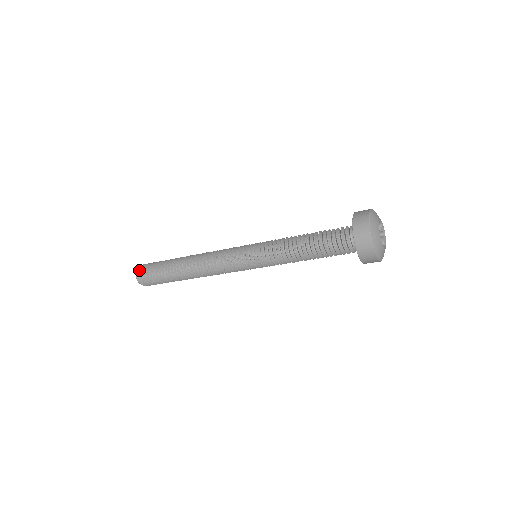
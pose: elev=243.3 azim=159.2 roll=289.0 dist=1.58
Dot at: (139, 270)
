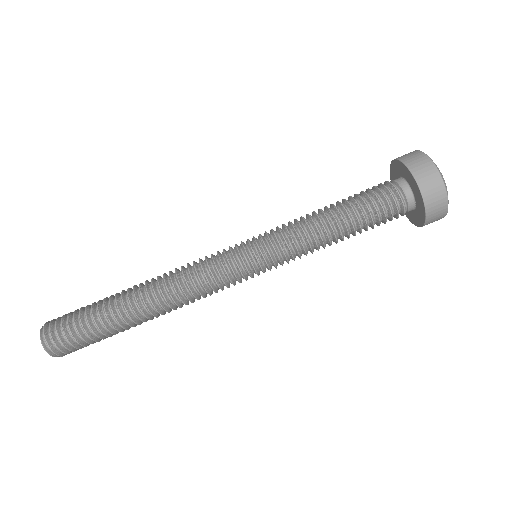
Dot at: (47, 325)
